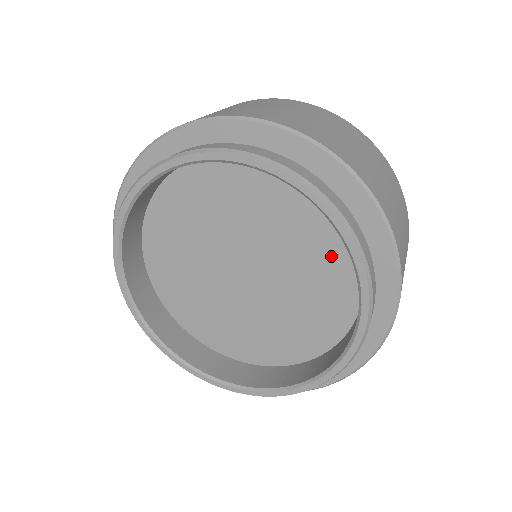
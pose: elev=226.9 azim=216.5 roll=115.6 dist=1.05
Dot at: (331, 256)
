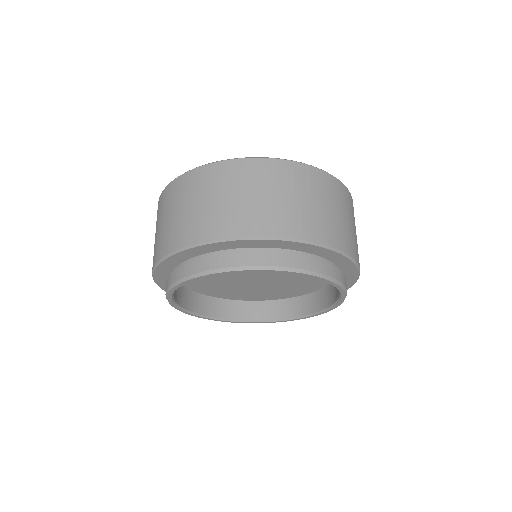
Dot at: (317, 279)
